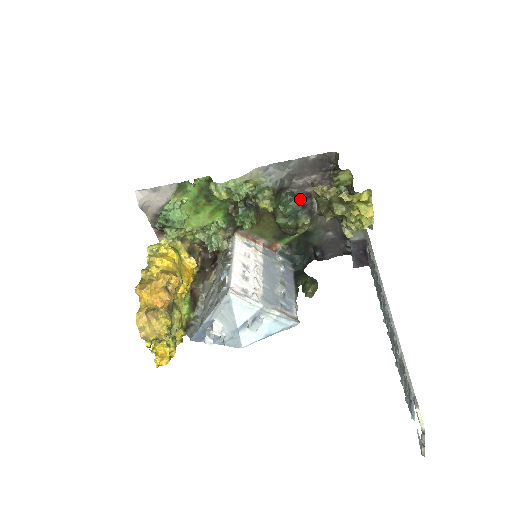
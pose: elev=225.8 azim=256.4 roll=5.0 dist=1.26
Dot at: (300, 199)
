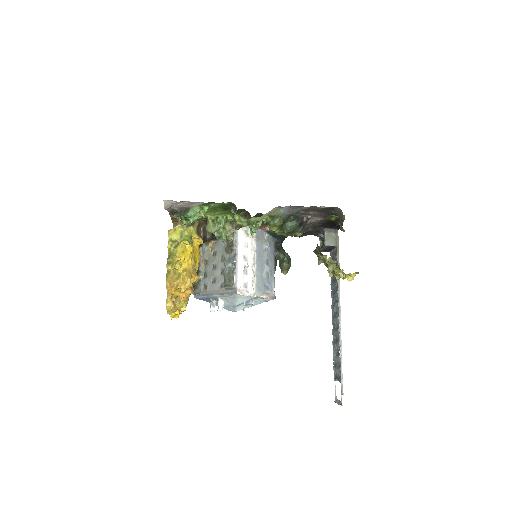
Dot at: (300, 222)
